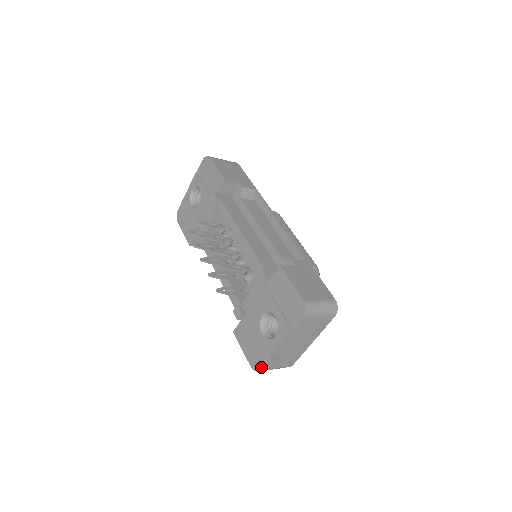
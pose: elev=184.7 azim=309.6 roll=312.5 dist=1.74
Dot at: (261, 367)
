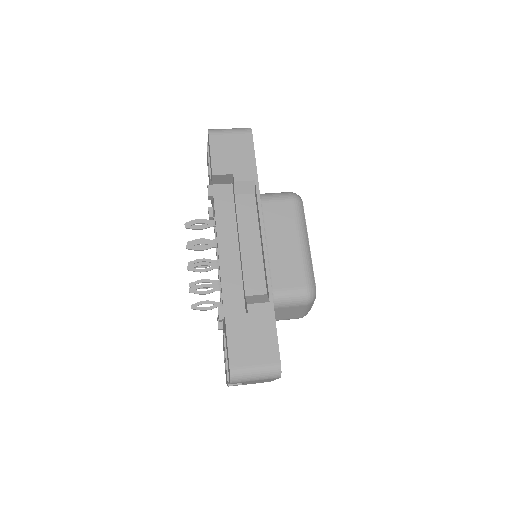
Dot at: (227, 385)
